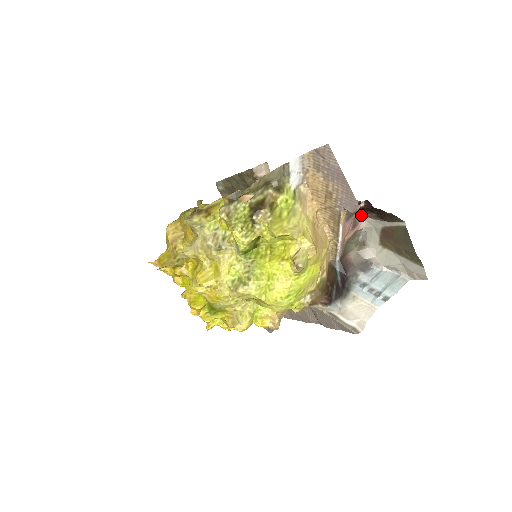
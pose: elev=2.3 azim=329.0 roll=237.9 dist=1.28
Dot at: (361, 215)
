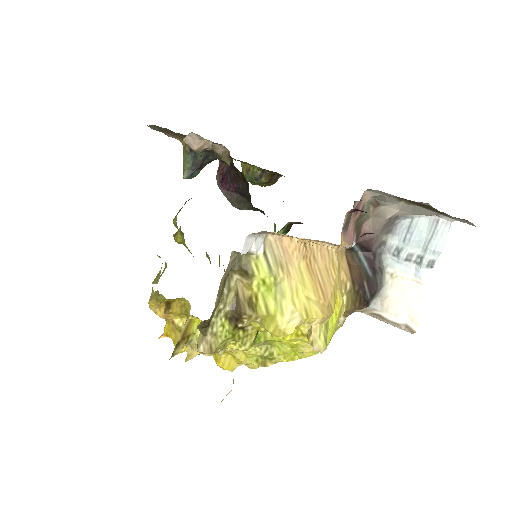
Dot at: (361, 198)
